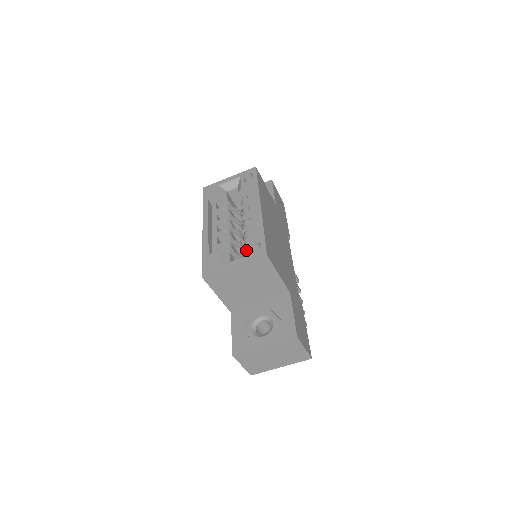
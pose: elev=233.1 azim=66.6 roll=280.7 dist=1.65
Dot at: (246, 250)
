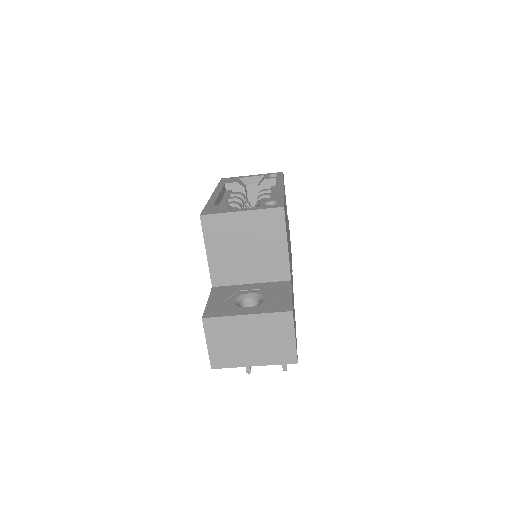
Dot at: (260, 204)
